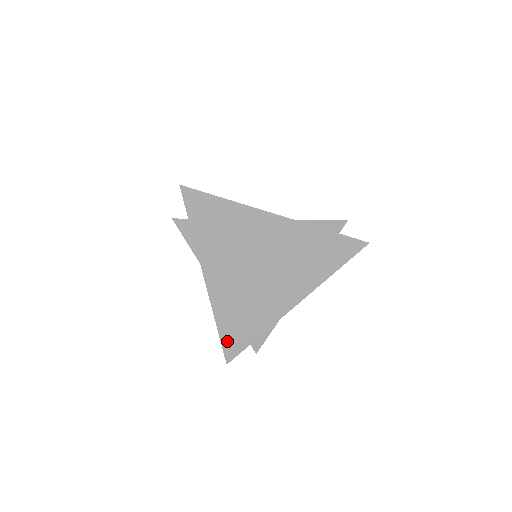
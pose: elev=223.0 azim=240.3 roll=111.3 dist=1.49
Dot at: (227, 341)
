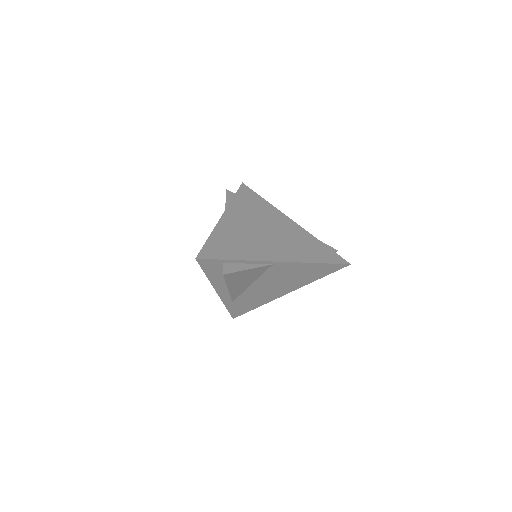
Dot at: (209, 247)
